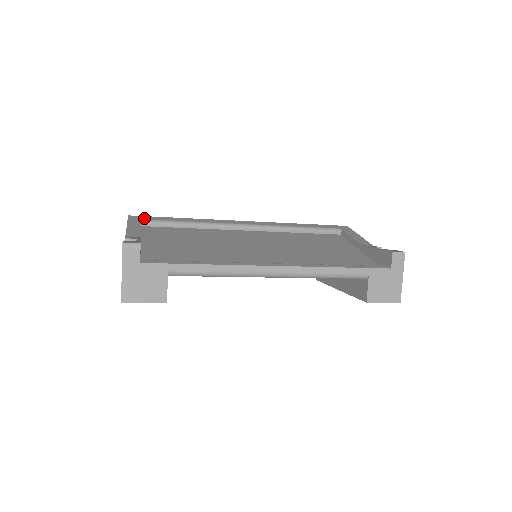
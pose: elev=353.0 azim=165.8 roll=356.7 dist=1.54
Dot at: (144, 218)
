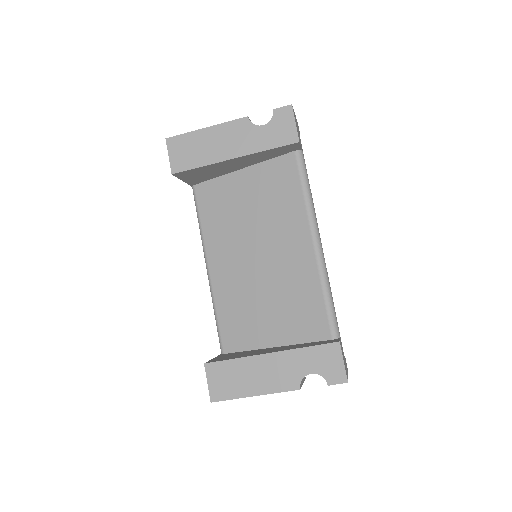
Dot at: occluded
